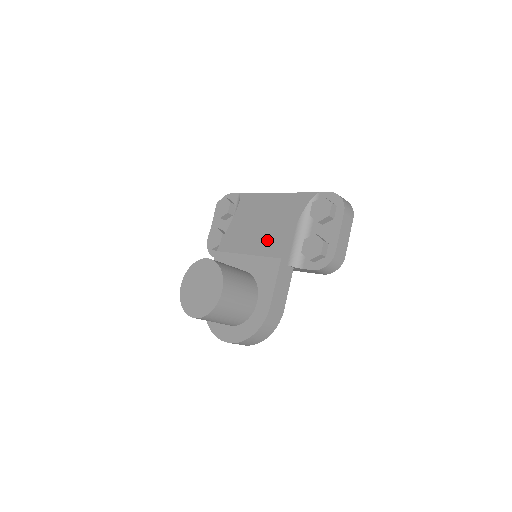
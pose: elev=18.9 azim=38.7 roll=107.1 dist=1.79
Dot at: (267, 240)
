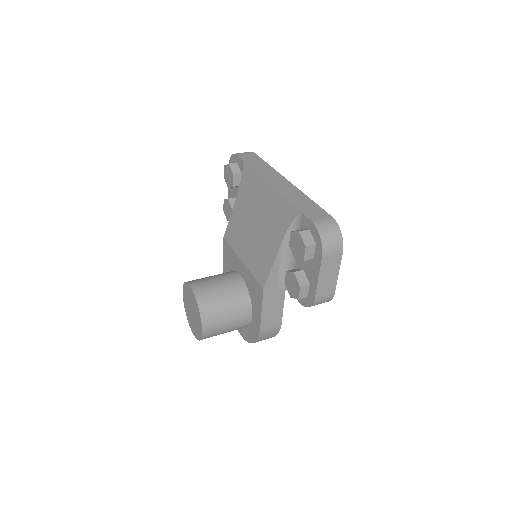
Dot at: (256, 254)
